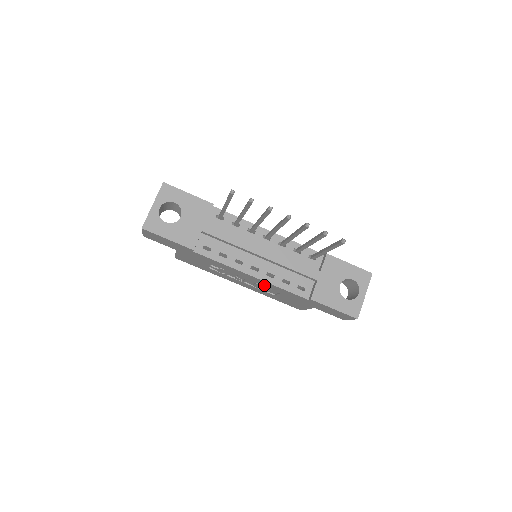
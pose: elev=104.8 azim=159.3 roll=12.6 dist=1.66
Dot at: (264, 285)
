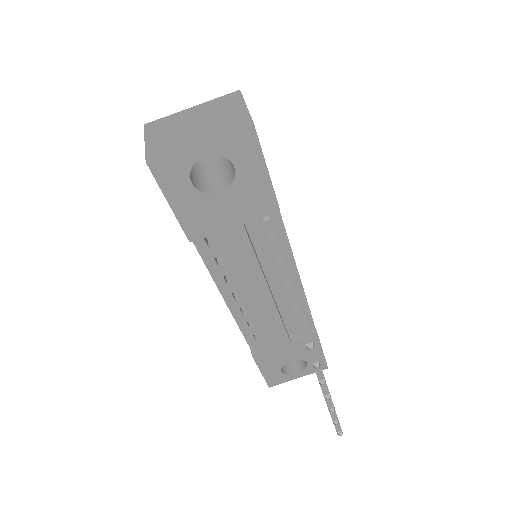
Dot at: occluded
